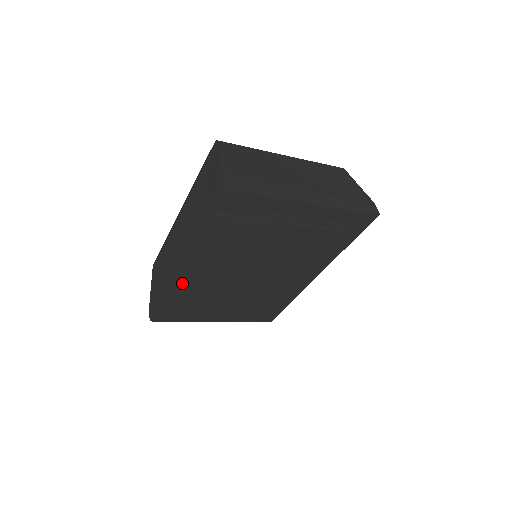
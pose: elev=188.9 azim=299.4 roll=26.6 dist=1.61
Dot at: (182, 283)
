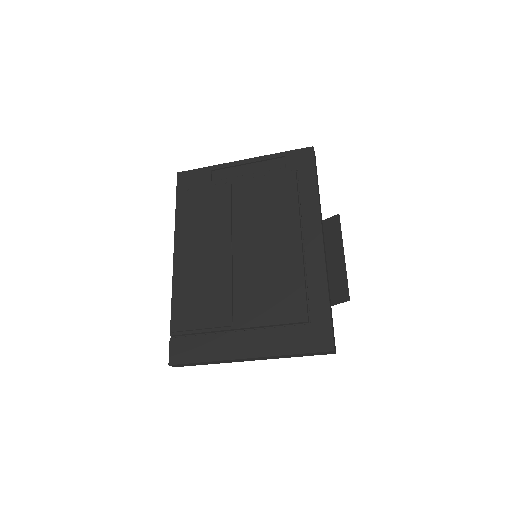
Dot at: (176, 274)
